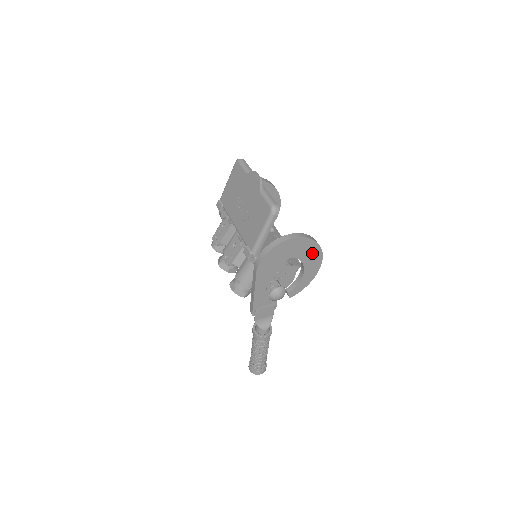
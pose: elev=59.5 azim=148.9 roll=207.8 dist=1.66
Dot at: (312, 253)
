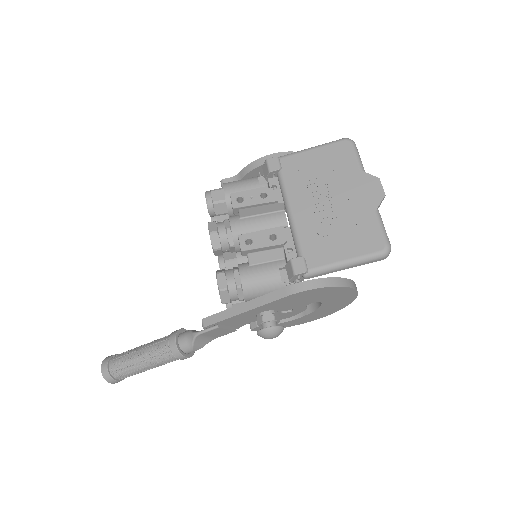
Dot at: (332, 308)
